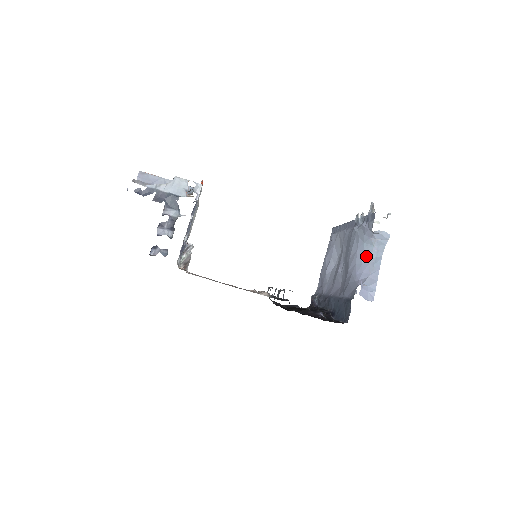
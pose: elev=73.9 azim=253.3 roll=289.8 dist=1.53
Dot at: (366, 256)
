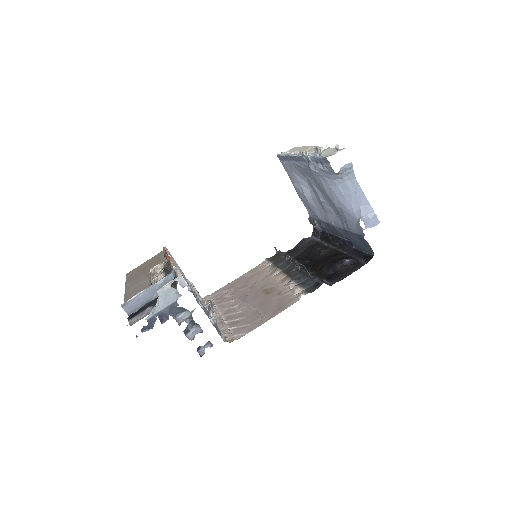
Dot at: (343, 189)
